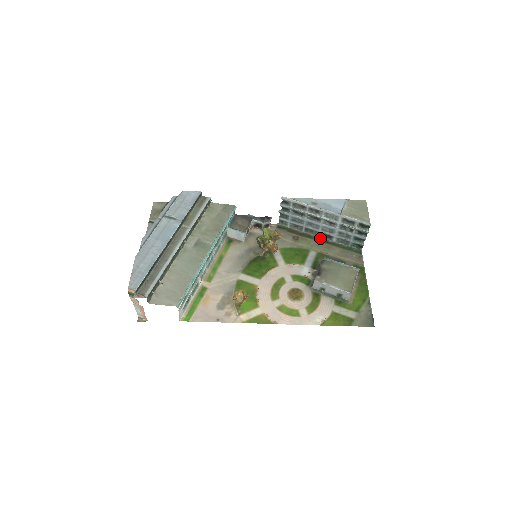
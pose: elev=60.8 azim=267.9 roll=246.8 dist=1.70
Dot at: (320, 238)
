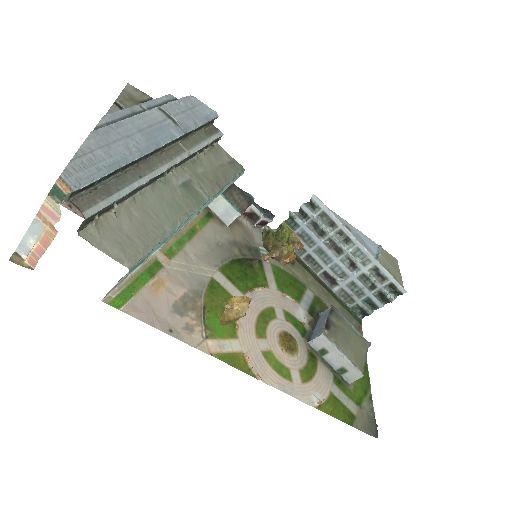
Dot at: (319, 278)
